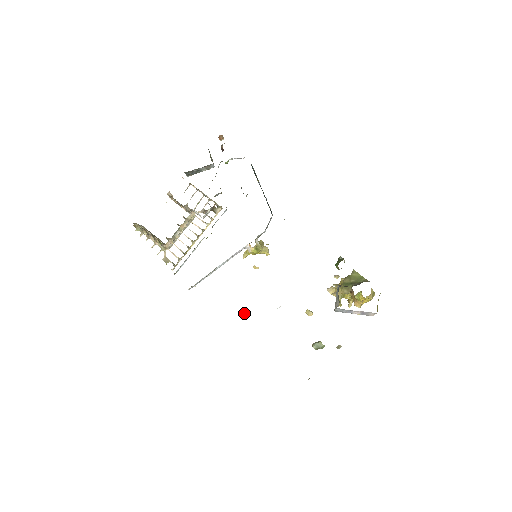
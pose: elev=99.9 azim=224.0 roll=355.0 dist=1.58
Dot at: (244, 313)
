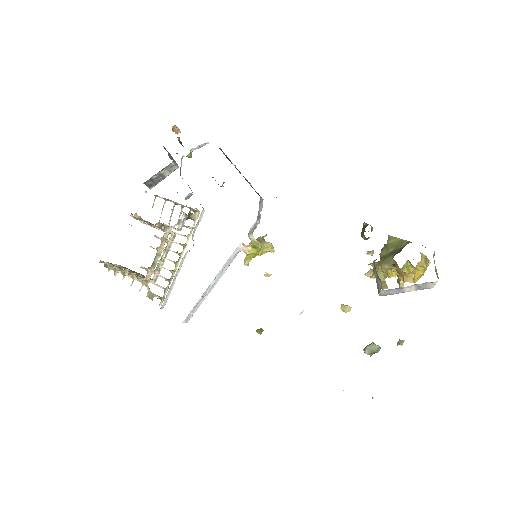
Dot at: (261, 333)
